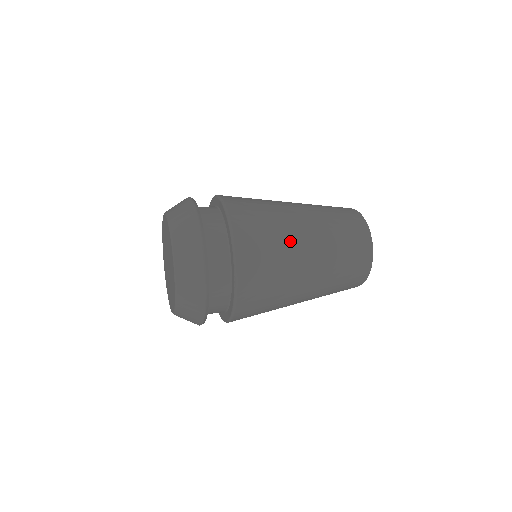
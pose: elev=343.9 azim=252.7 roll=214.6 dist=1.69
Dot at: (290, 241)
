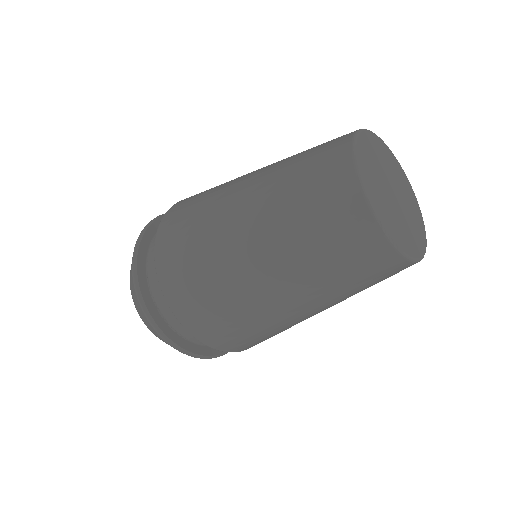
Dot at: (218, 206)
